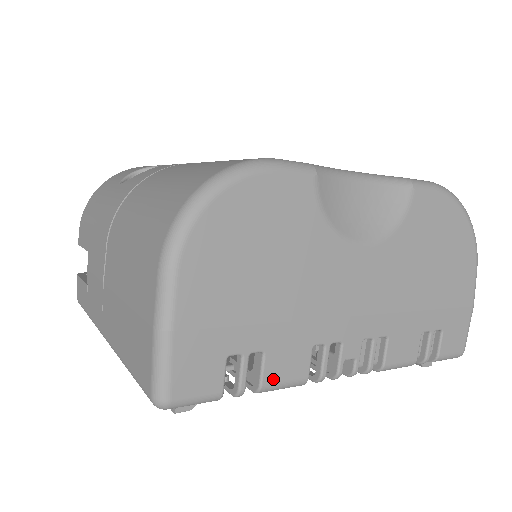
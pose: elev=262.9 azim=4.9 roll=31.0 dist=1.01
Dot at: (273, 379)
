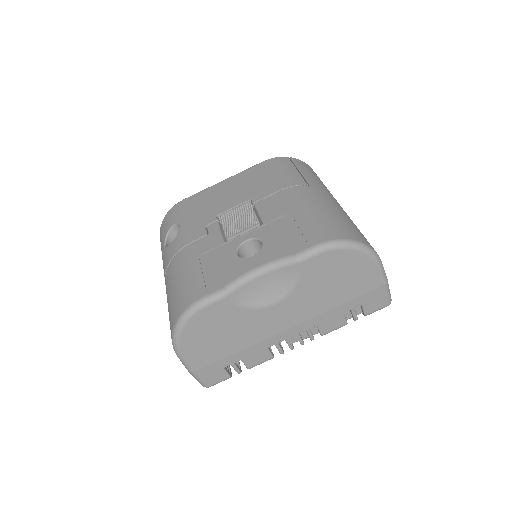
Dot at: (253, 365)
